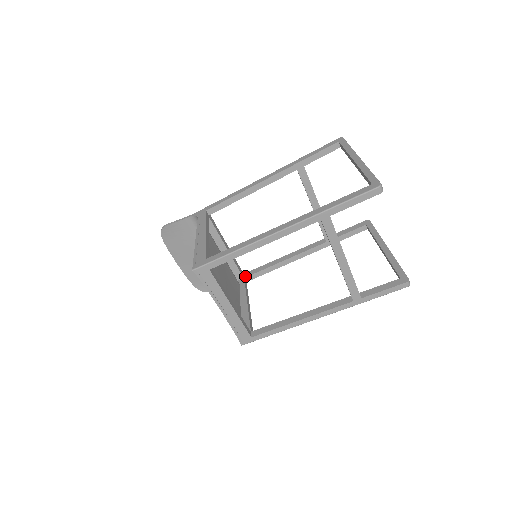
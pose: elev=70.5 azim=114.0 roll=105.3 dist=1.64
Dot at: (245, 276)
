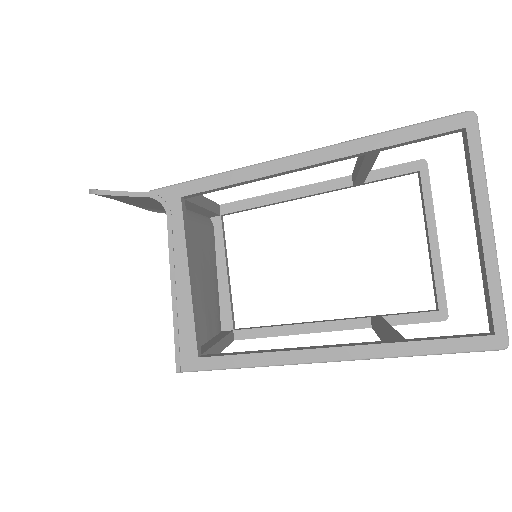
Dot at: (222, 212)
